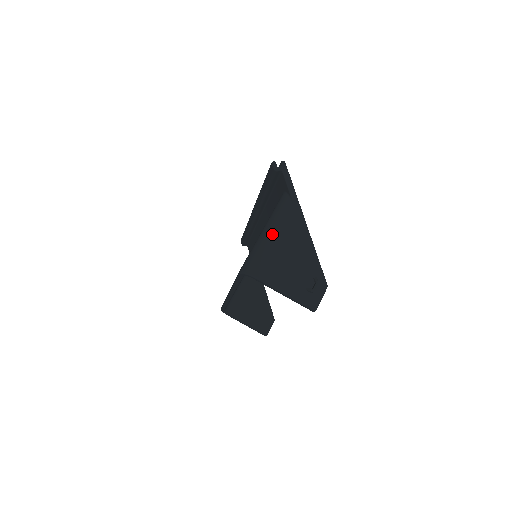
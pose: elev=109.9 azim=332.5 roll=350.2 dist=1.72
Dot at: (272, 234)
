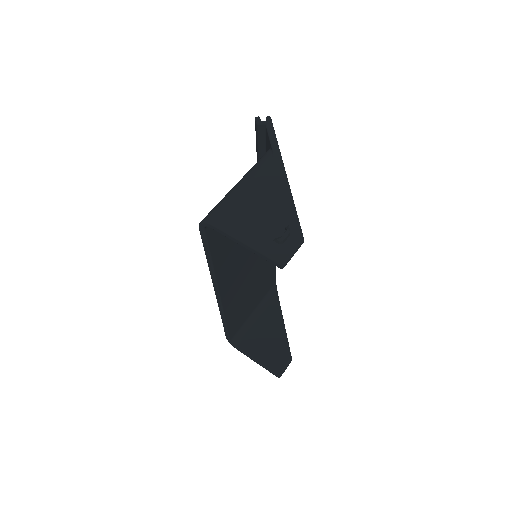
Dot at: (242, 183)
